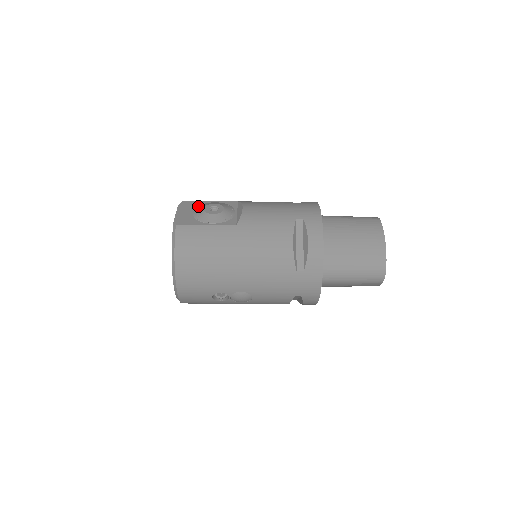
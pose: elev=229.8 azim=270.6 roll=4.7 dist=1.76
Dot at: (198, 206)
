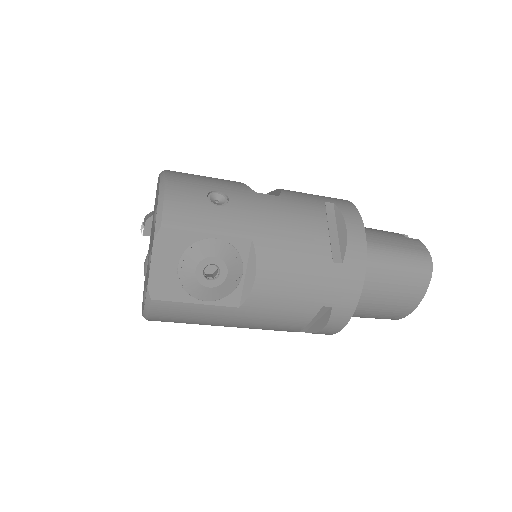
Dot at: (187, 250)
